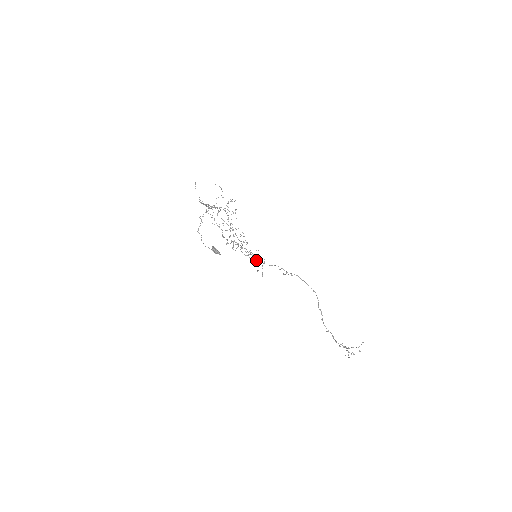
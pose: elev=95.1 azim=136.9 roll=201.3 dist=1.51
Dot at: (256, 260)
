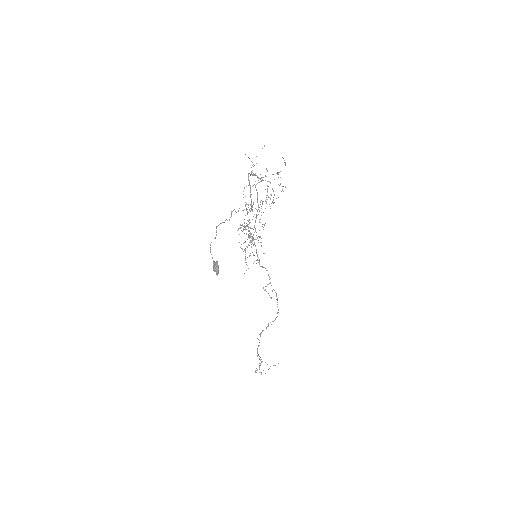
Dot at: occluded
